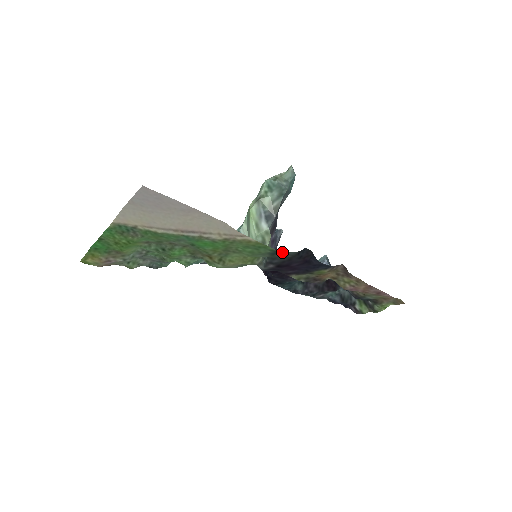
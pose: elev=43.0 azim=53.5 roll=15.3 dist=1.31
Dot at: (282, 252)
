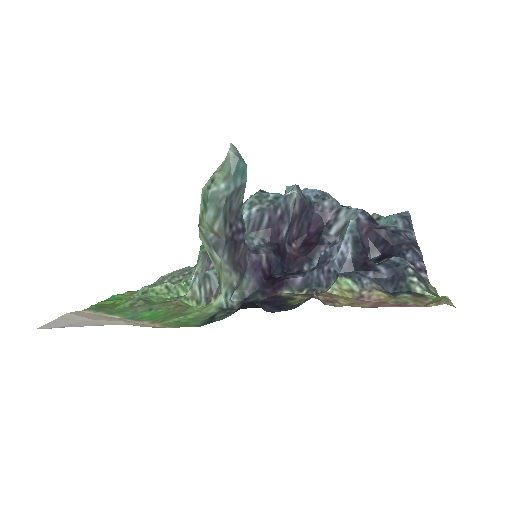
Dot at: (214, 320)
